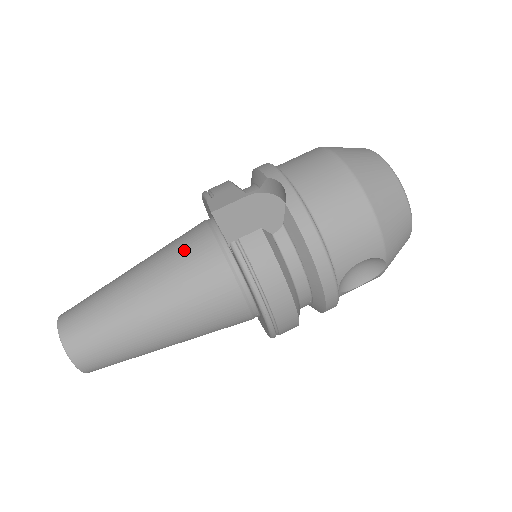
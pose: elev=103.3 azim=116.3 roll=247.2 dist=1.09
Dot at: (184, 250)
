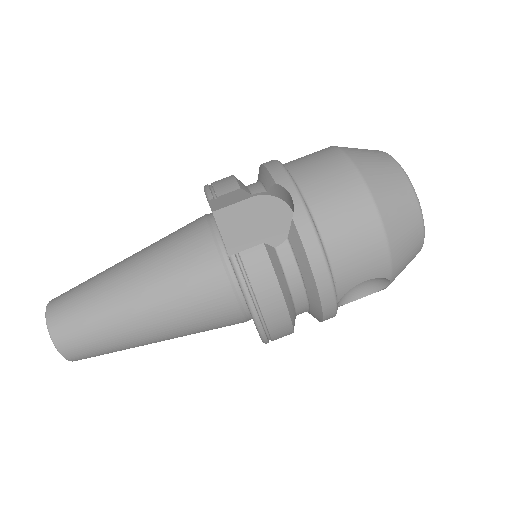
Dot at: (181, 251)
